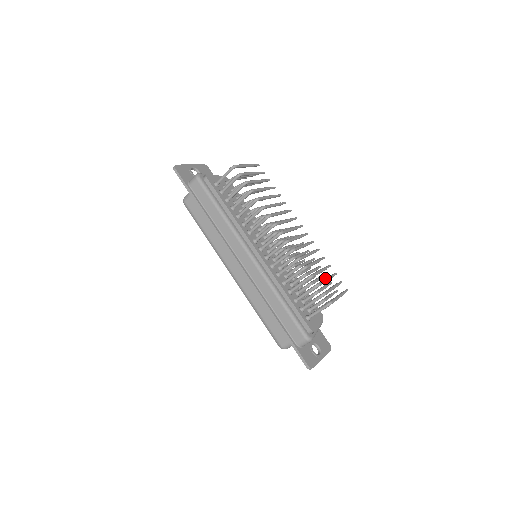
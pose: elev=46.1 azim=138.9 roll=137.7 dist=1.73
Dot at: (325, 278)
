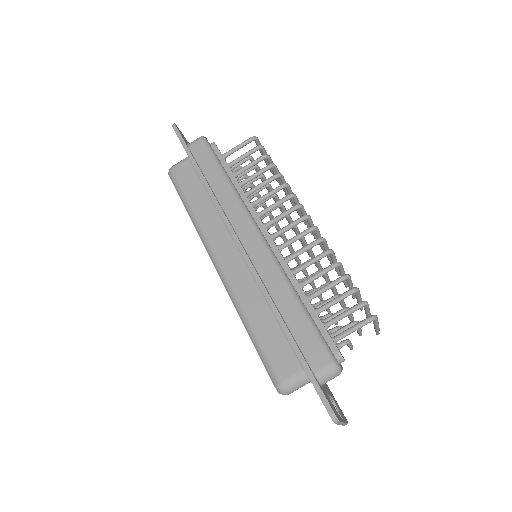
Dot at: occluded
